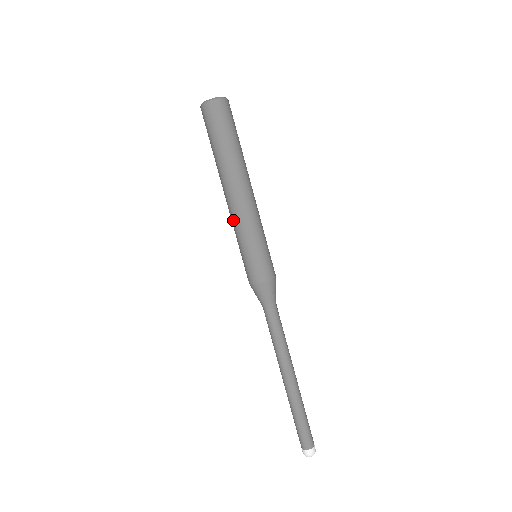
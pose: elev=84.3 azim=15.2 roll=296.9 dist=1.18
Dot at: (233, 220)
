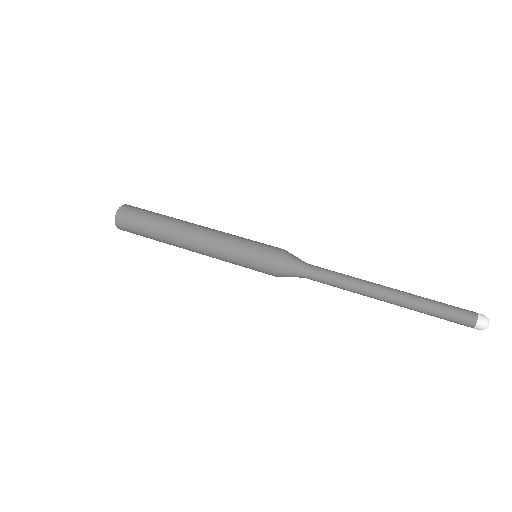
Dot at: (216, 238)
